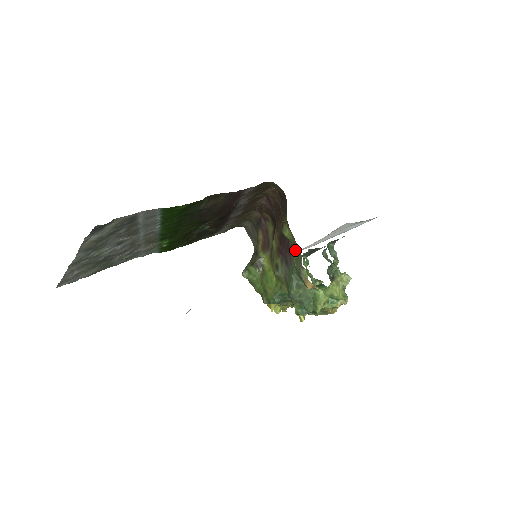
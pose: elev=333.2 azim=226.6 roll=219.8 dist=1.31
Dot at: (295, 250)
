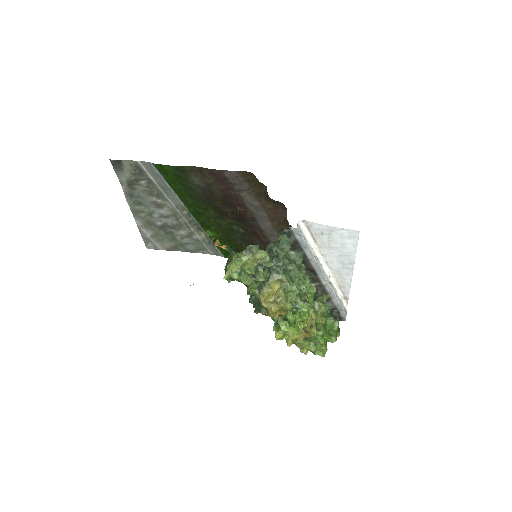
Dot at: occluded
